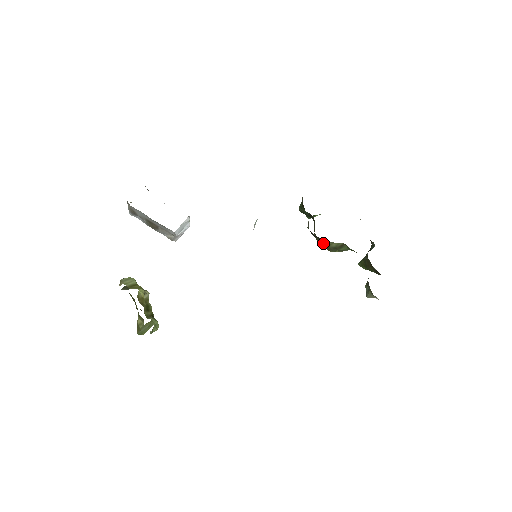
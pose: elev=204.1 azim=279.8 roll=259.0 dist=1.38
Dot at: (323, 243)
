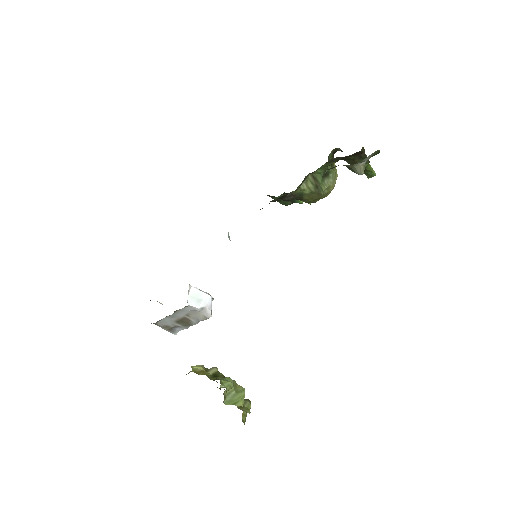
Dot at: (309, 196)
